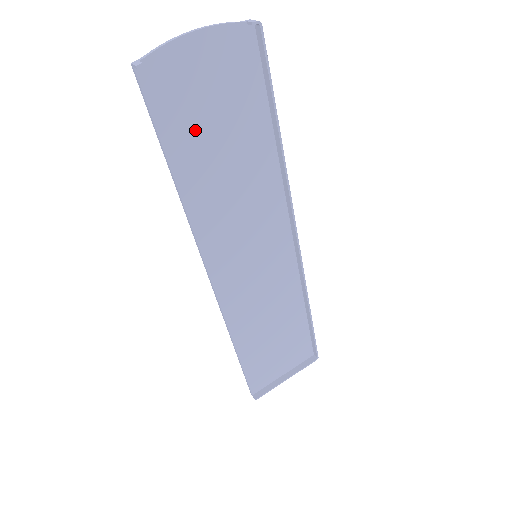
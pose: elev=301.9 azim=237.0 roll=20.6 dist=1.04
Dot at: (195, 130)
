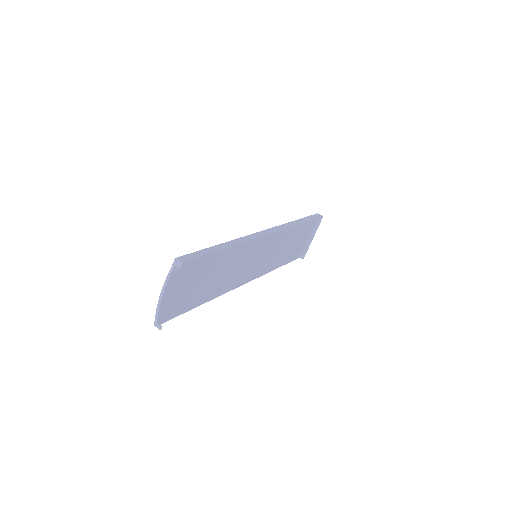
Dot at: (193, 294)
